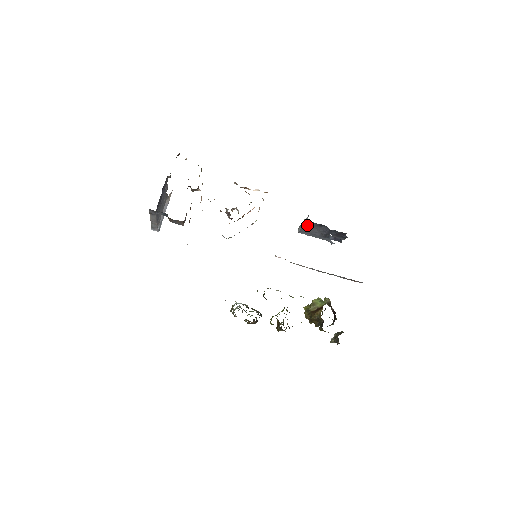
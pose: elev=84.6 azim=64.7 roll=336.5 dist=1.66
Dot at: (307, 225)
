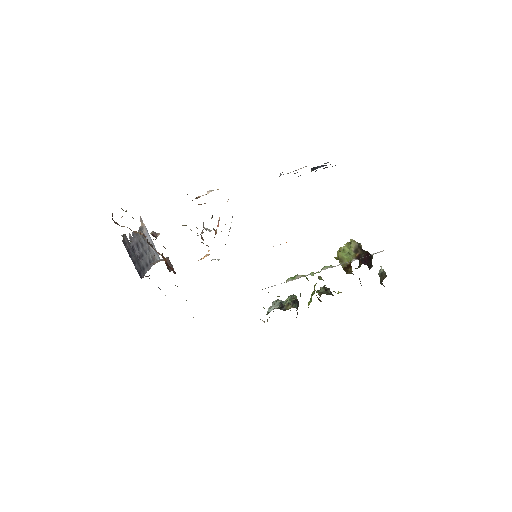
Dot at: occluded
